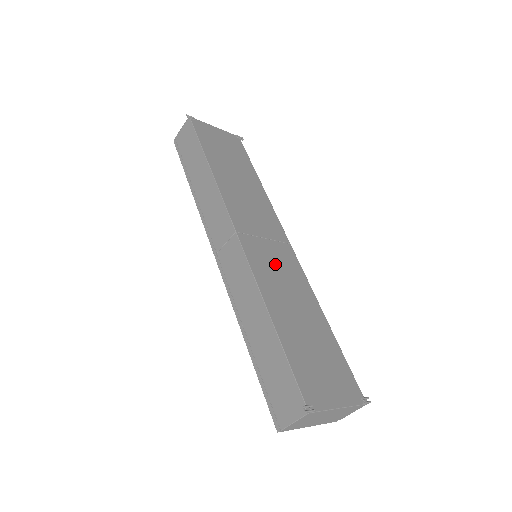
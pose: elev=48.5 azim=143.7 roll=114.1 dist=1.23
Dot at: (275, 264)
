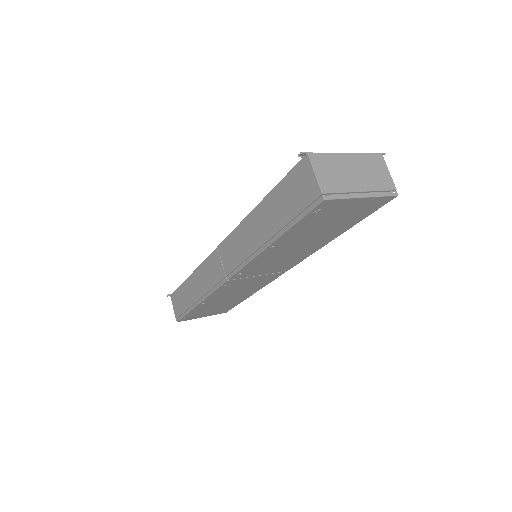
Dot at: occluded
